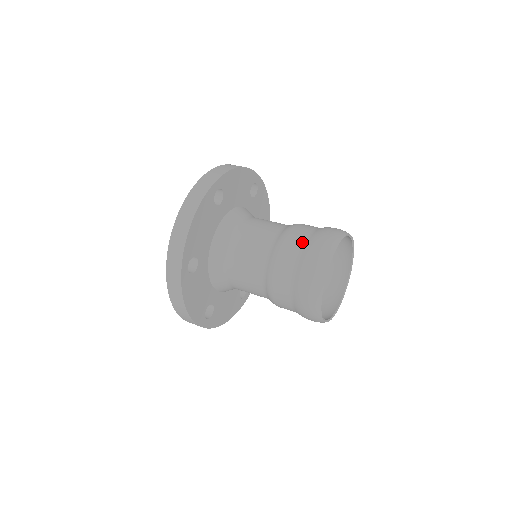
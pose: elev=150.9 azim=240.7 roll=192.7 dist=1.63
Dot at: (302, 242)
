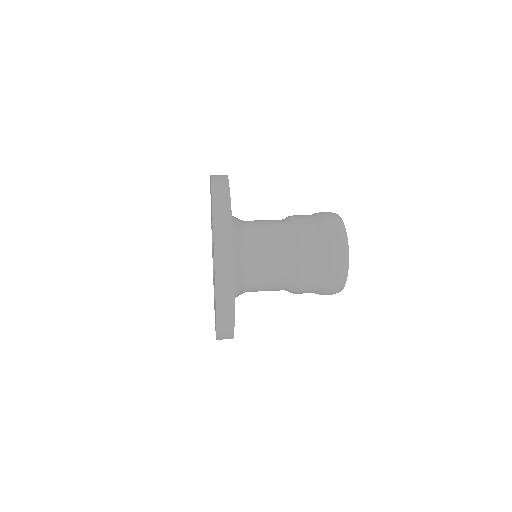
Dot at: (308, 215)
